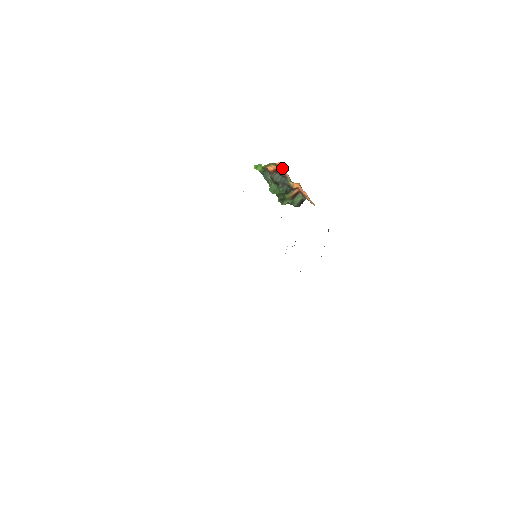
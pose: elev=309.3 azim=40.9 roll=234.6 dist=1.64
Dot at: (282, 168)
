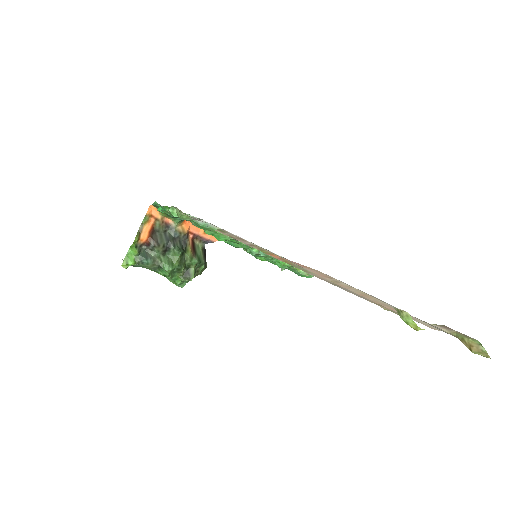
Dot at: (157, 215)
